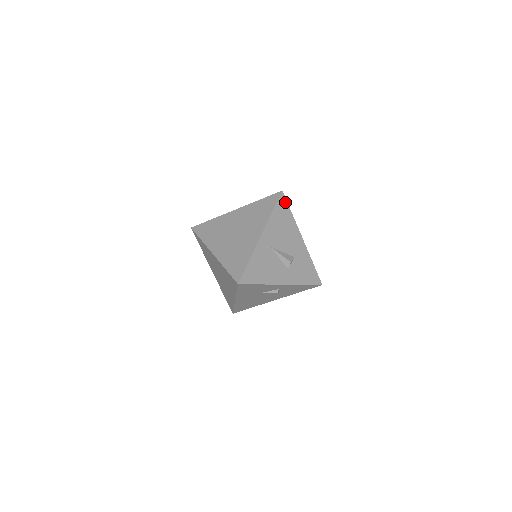
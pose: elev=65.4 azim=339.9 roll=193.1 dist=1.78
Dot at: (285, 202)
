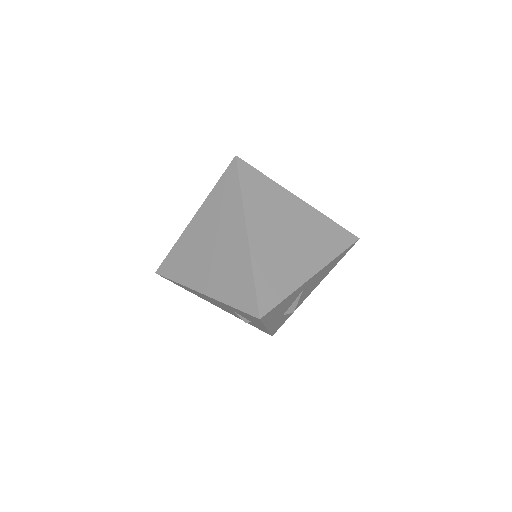
Dot at: (348, 250)
